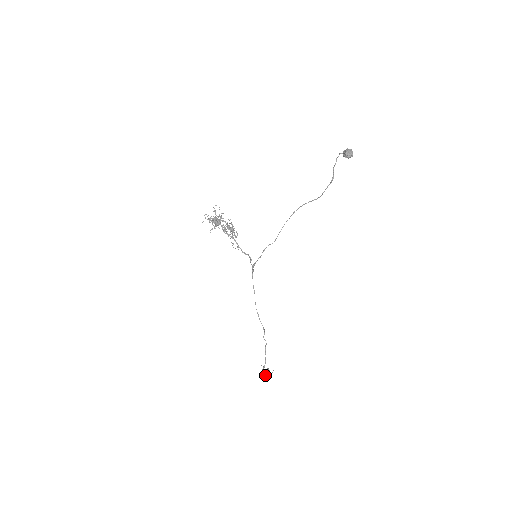
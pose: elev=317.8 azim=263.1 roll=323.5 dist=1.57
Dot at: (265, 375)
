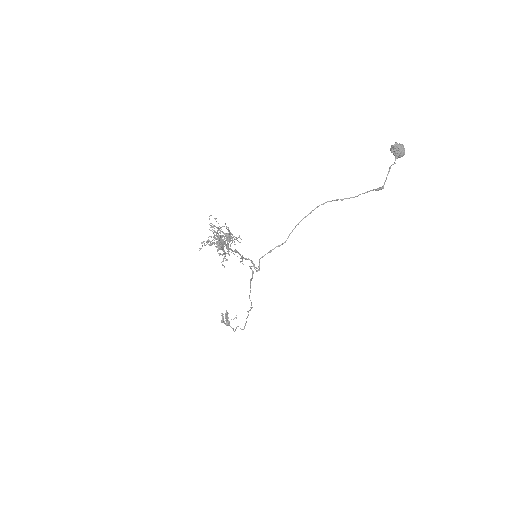
Dot at: (227, 321)
